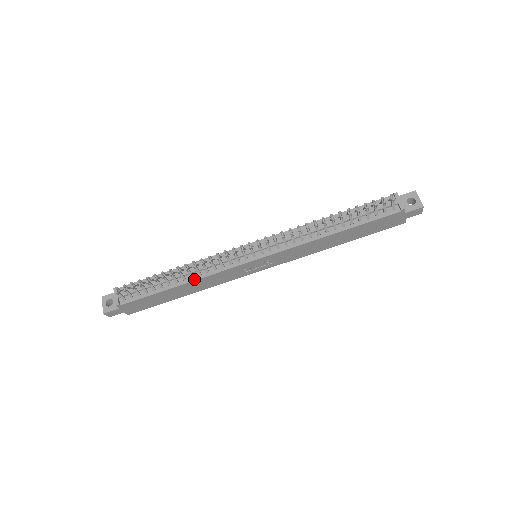
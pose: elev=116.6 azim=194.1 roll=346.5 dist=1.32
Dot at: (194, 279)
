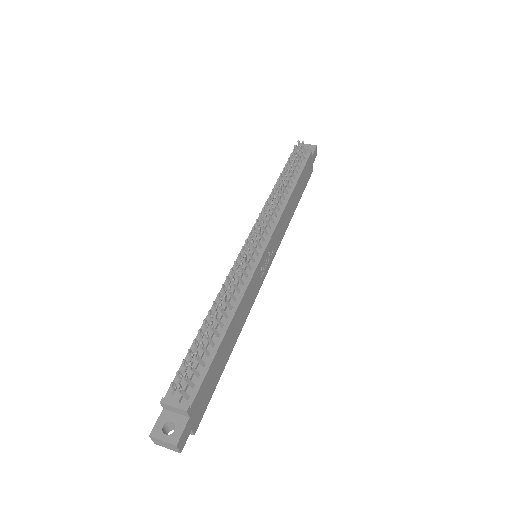
Dot at: (235, 308)
